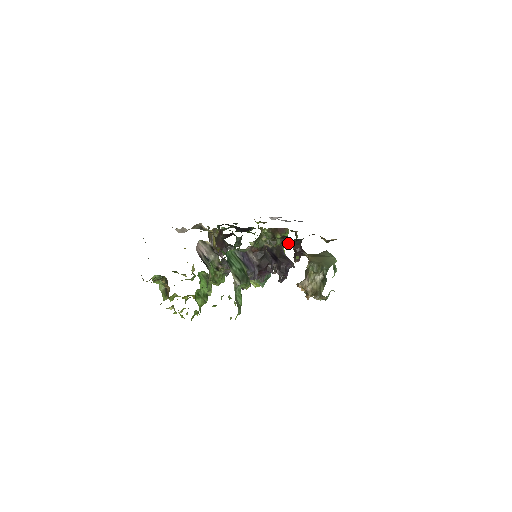
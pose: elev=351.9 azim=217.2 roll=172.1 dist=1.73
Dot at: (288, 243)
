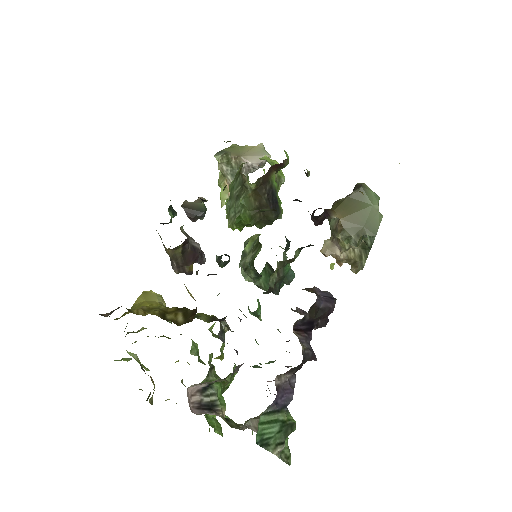
Dot at: occluded
